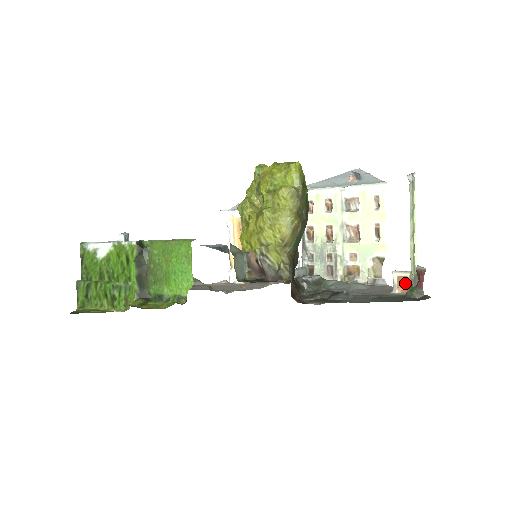
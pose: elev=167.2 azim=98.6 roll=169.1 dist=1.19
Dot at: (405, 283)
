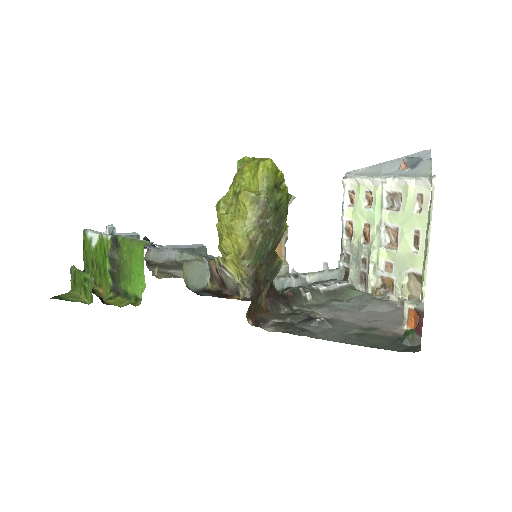
Dot at: (415, 319)
